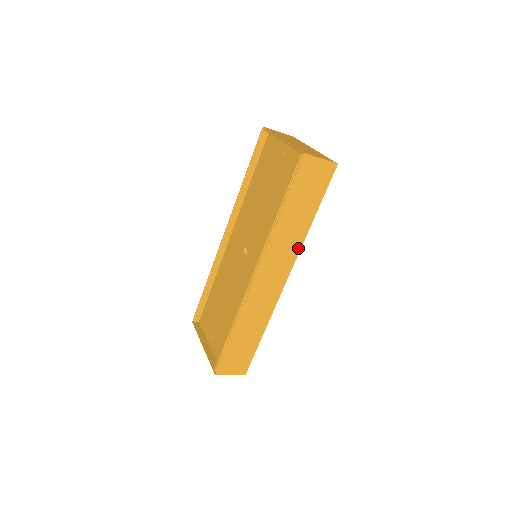
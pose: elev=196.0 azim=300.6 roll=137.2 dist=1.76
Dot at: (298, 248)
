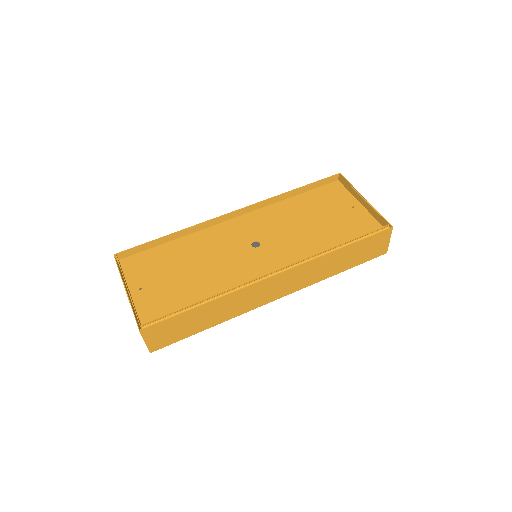
Dot at: (310, 283)
